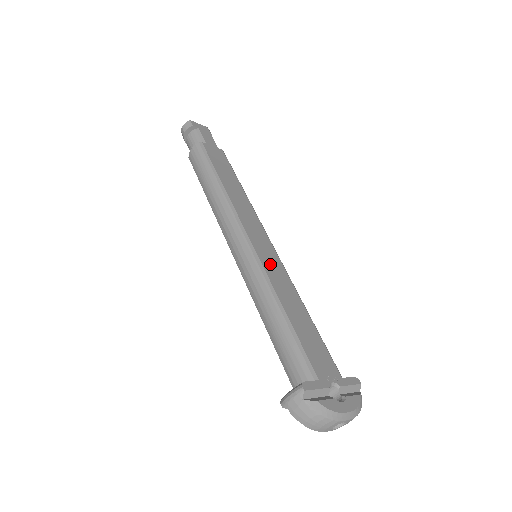
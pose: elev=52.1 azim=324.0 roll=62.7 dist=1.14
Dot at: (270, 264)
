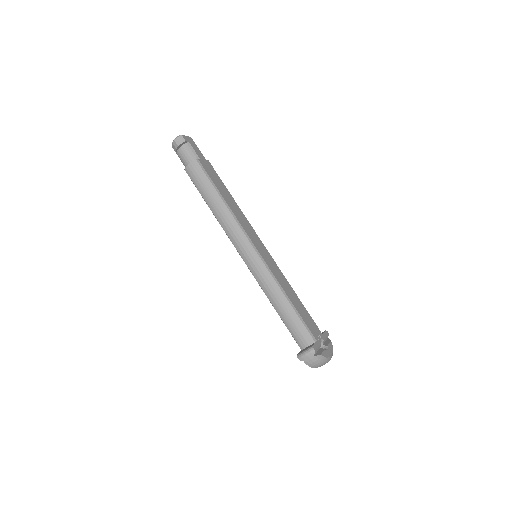
Dot at: (271, 264)
